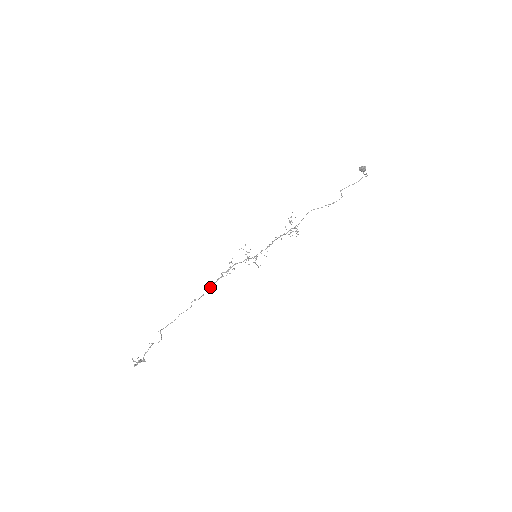
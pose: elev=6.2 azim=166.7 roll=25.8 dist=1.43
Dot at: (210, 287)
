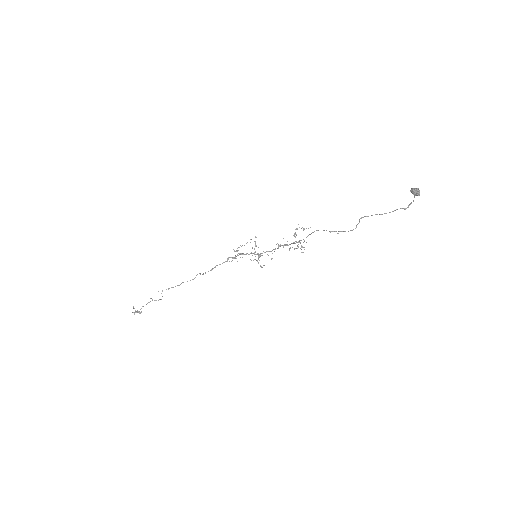
Dot at: occluded
